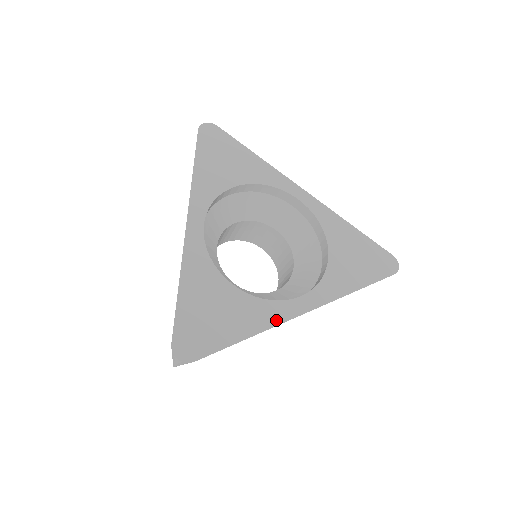
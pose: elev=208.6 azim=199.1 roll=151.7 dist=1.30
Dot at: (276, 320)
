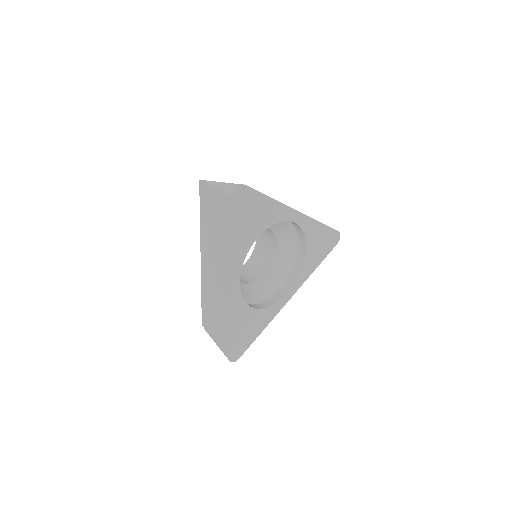
Dot at: (275, 313)
